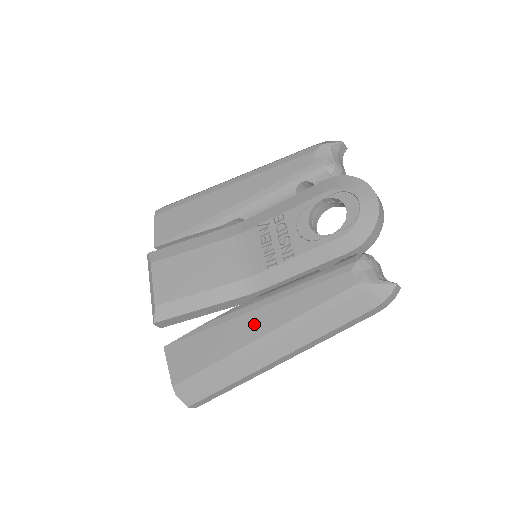
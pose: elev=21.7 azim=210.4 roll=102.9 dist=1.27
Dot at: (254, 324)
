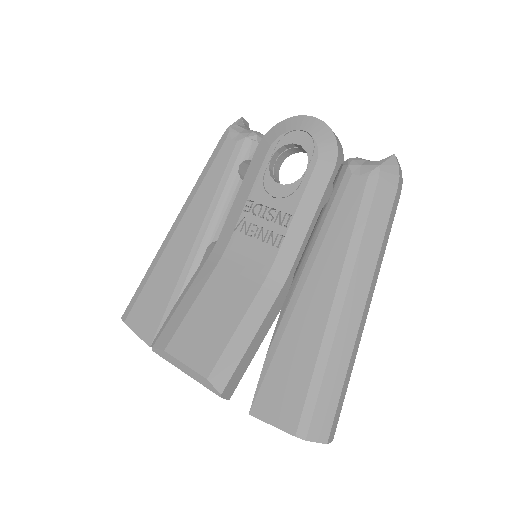
Dot at: (315, 297)
